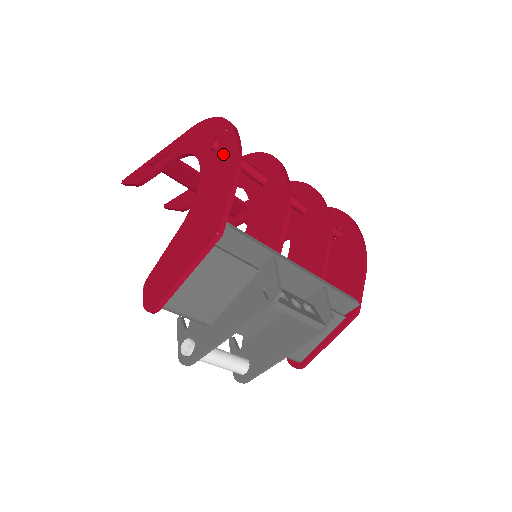
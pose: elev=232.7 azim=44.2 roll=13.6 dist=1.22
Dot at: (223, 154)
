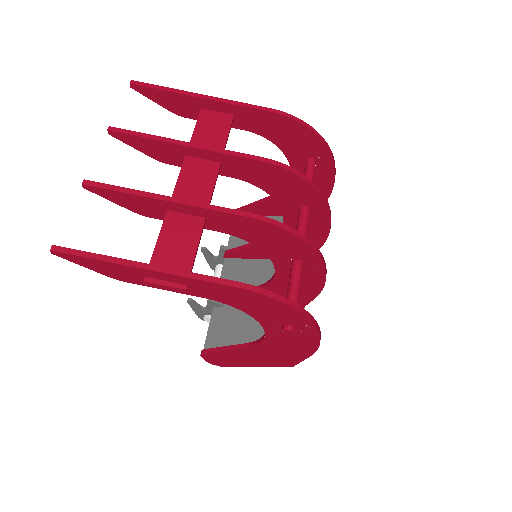
Dot at: (300, 338)
